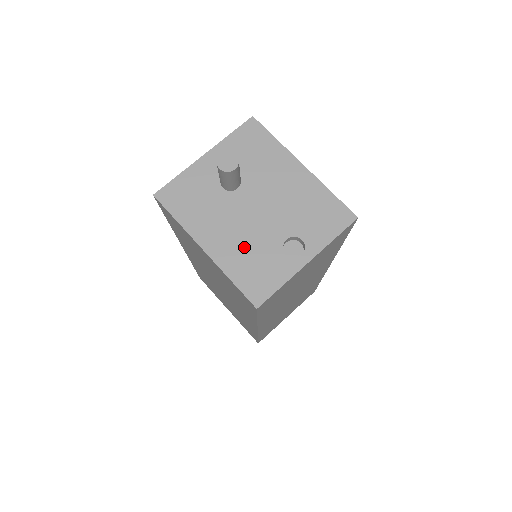
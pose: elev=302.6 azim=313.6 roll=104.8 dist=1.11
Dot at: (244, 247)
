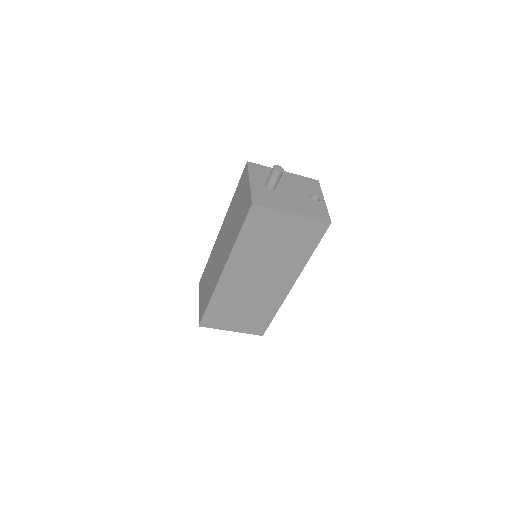
Dot at: (303, 206)
